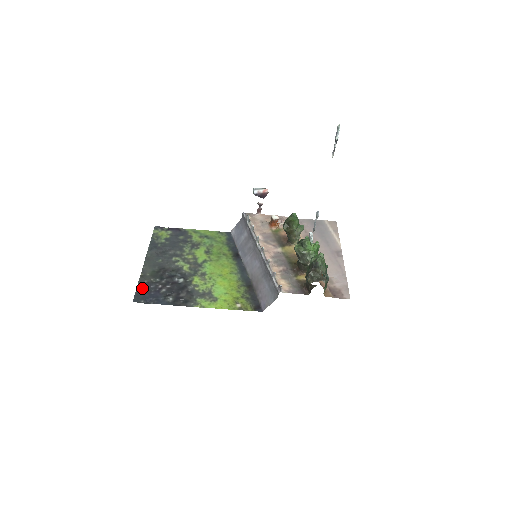
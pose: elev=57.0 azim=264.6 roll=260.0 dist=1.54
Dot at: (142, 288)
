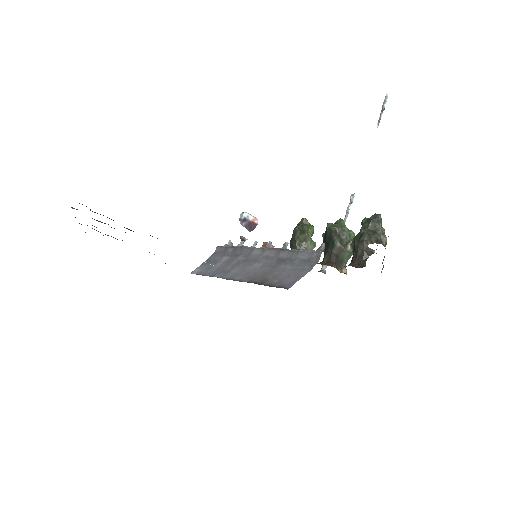
Dot at: occluded
